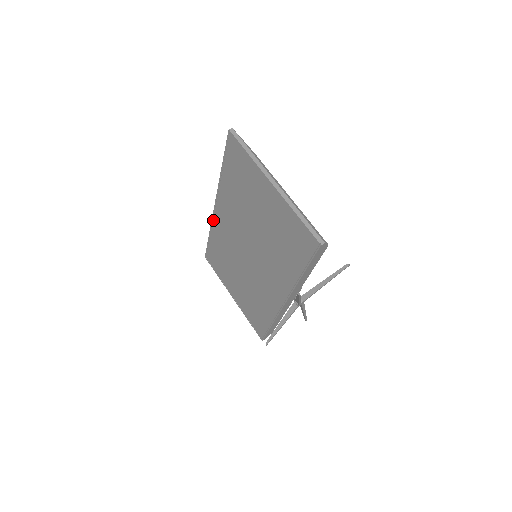
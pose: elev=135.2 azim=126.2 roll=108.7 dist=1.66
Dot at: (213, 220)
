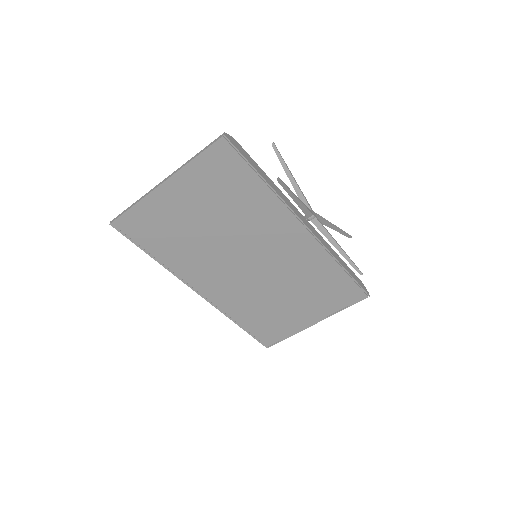
Dot at: (216, 306)
